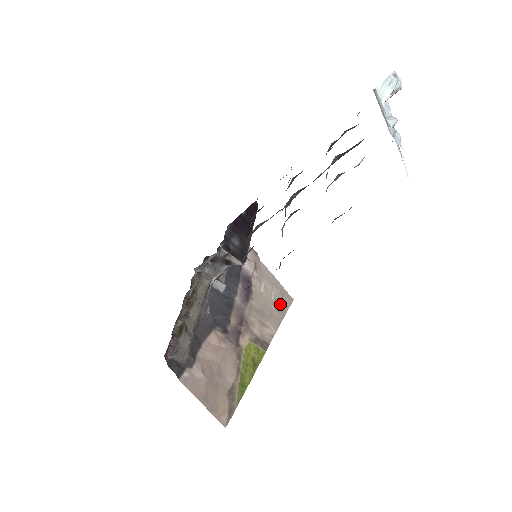
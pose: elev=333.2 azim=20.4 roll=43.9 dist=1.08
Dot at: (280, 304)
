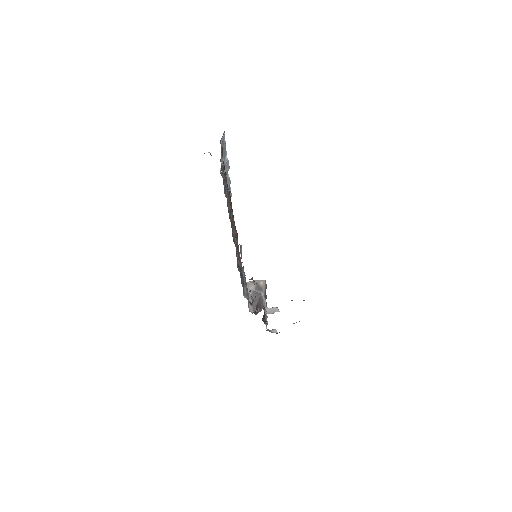
Dot at: occluded
